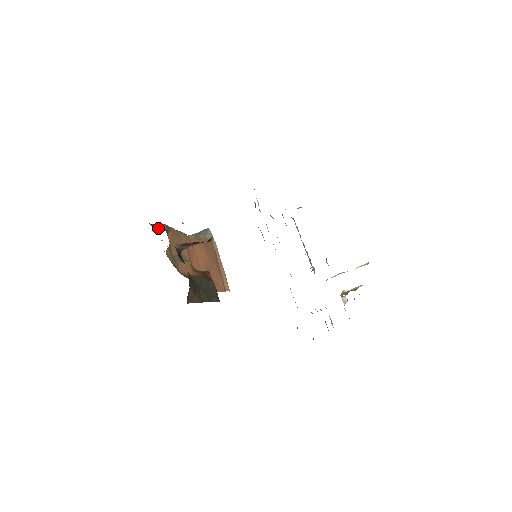
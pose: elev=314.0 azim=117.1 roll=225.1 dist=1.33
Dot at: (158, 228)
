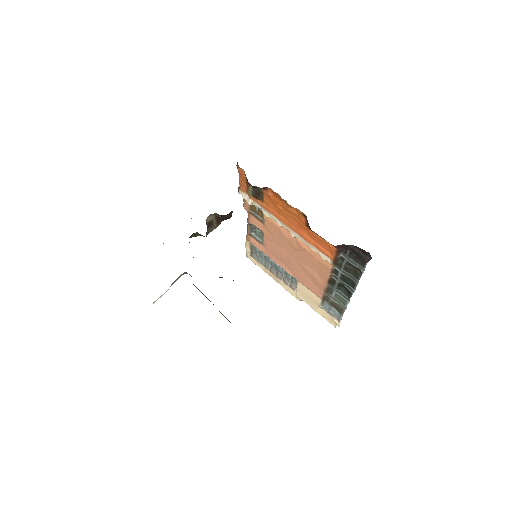
Dot at: occluded
